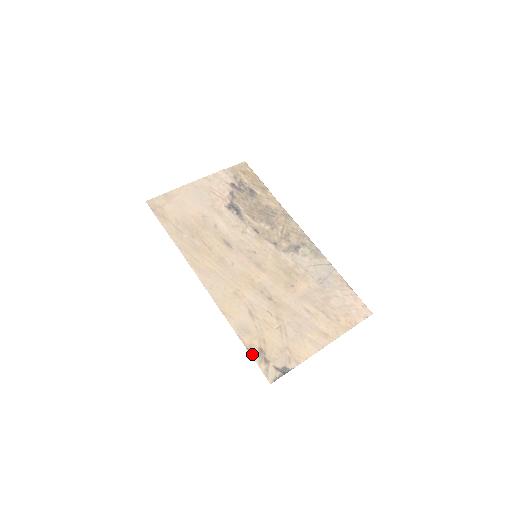
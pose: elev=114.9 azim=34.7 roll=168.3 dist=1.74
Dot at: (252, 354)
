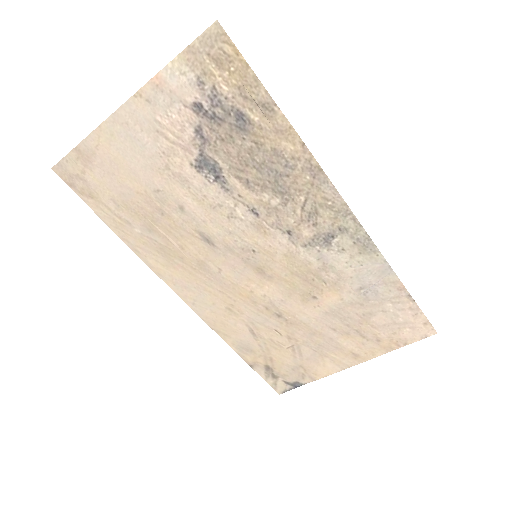
Dot at: (257, 371)
